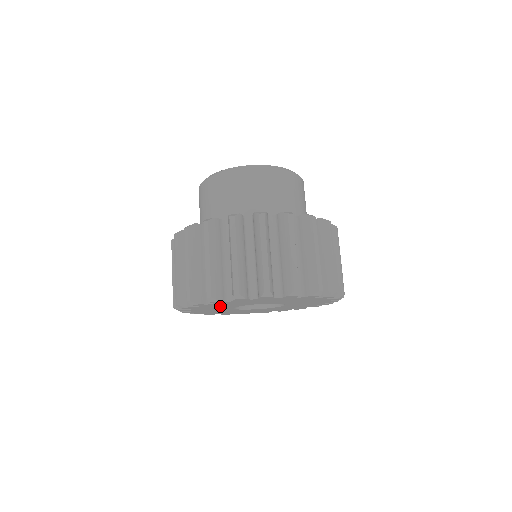
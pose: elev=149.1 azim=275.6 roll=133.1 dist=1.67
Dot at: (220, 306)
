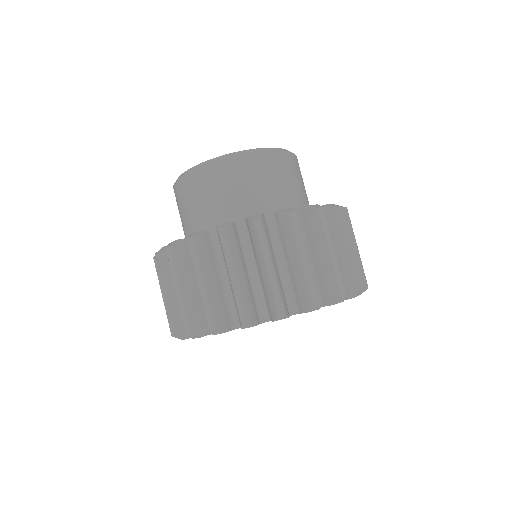
Dot at: occluded
